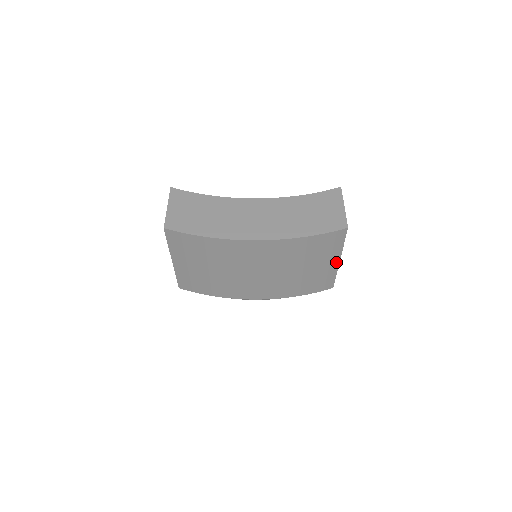
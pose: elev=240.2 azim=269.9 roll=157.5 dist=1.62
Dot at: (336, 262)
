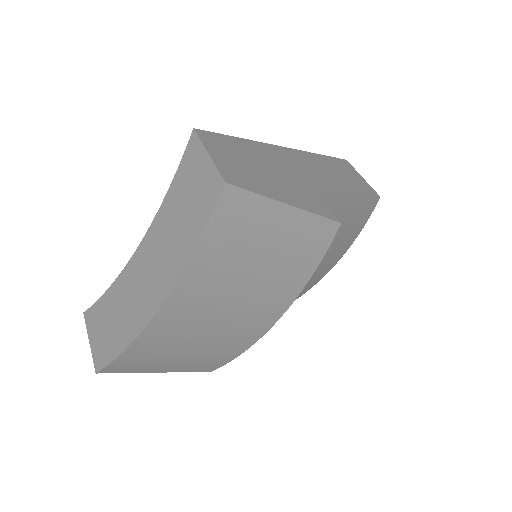
Dot at: (289, 212)
